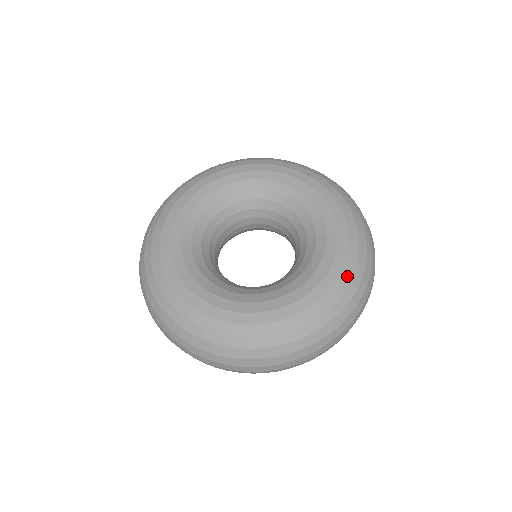
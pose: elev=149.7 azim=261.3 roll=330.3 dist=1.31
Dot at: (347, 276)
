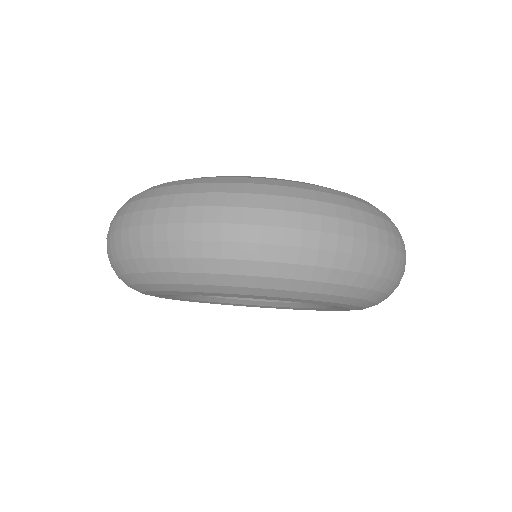
Dot at: occluded
